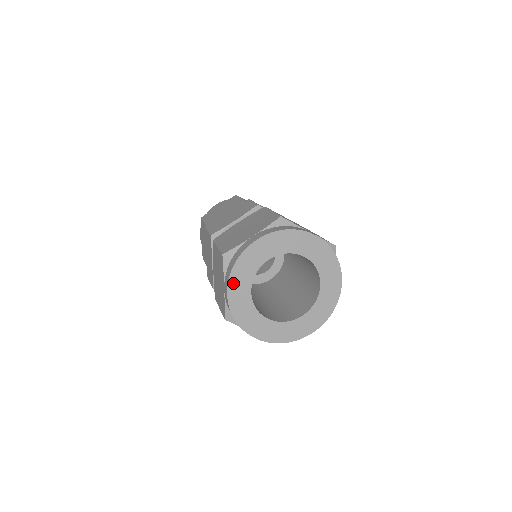
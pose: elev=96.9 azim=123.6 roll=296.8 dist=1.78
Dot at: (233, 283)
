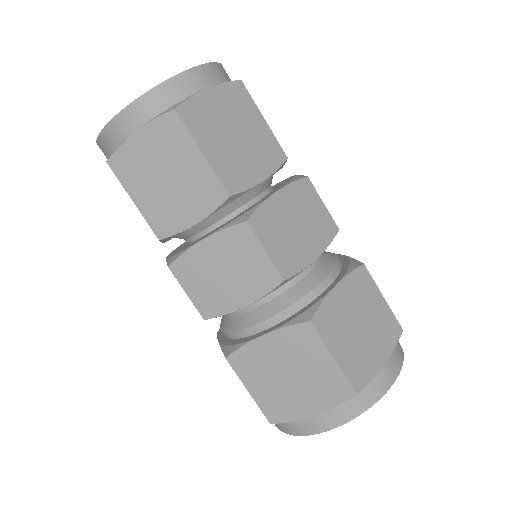
Dot at: occluded
